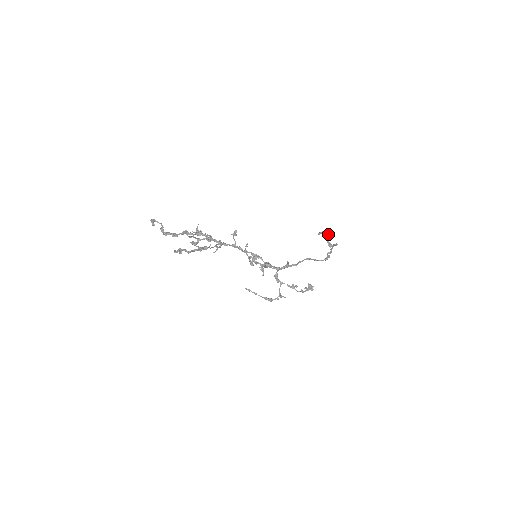
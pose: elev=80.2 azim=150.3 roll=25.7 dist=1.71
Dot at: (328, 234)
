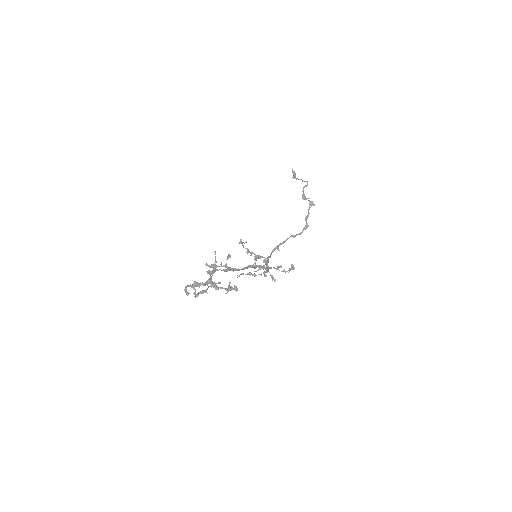
Dot at: occluded
